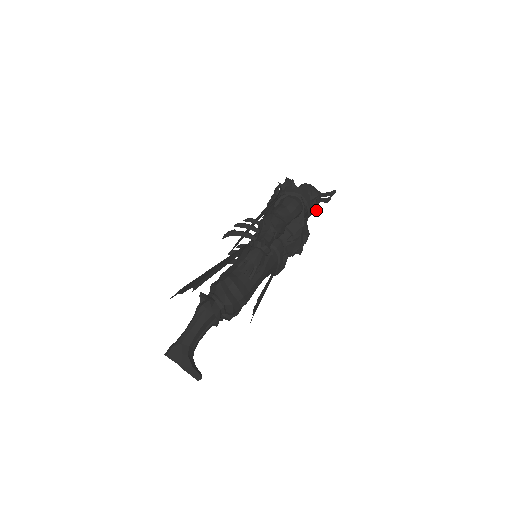
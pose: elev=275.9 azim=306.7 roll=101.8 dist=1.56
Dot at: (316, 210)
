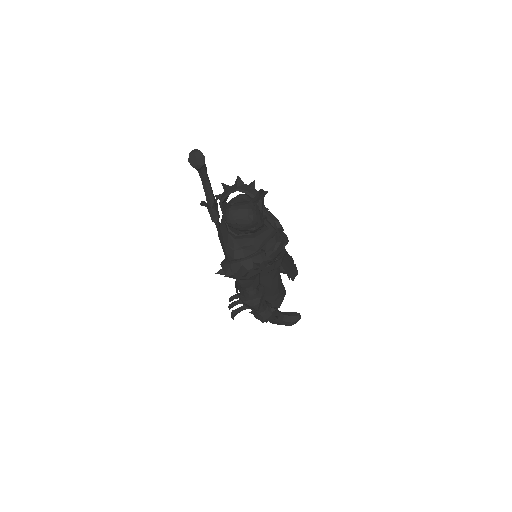
Dot at: (269, 261)
